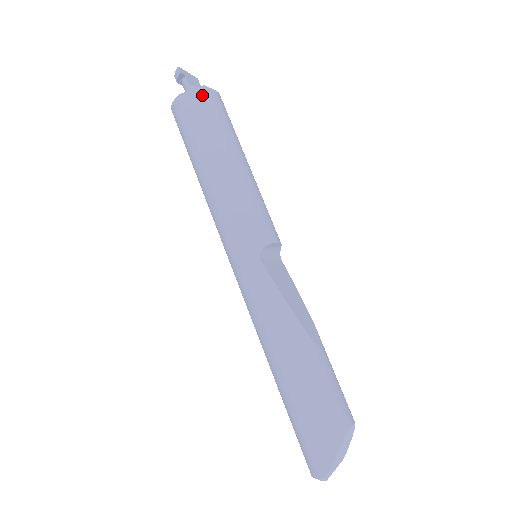
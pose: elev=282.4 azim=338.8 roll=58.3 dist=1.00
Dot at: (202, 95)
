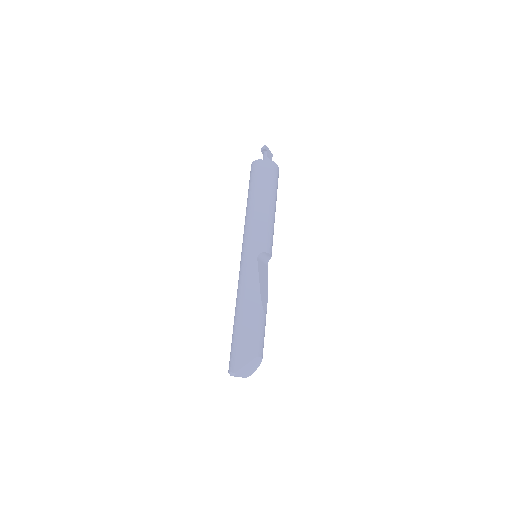
Dot at: (270, 165)
